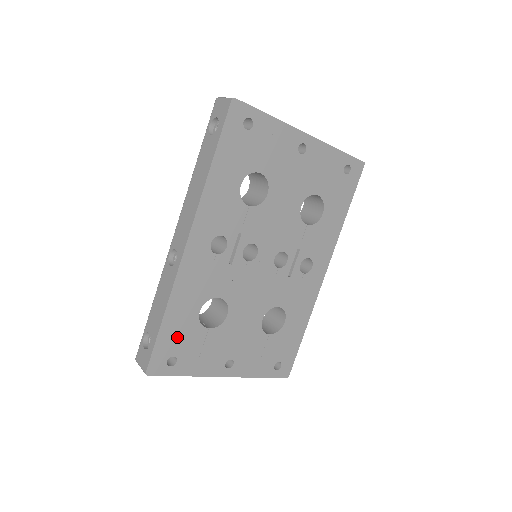
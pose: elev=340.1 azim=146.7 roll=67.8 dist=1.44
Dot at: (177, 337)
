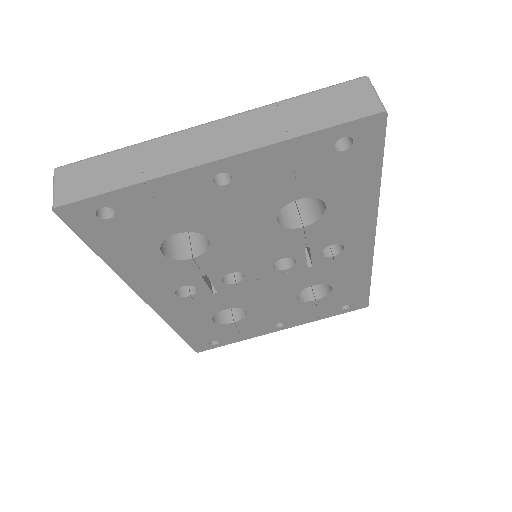
Dot at: (205, 335)
